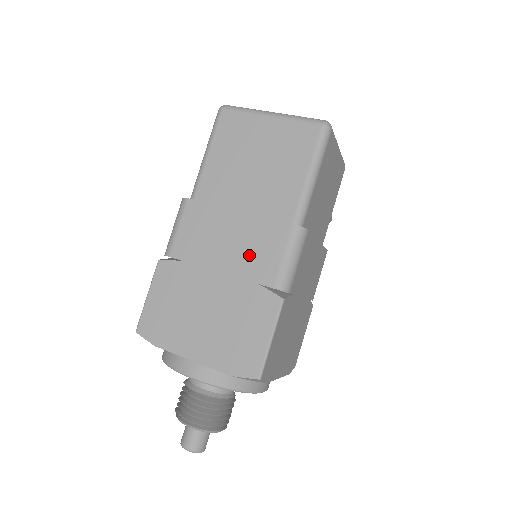
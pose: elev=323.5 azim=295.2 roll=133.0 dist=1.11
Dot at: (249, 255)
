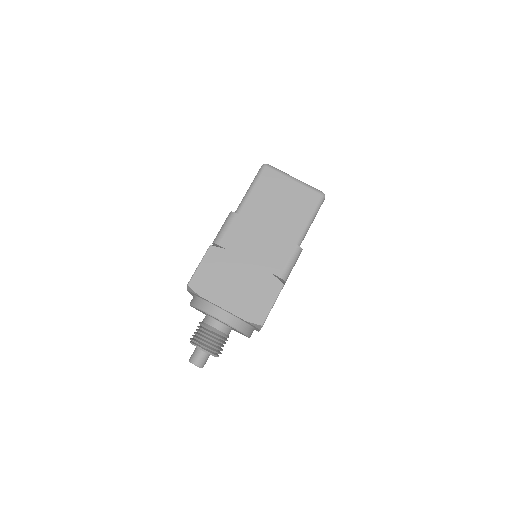
Dot at: (269, 256)
